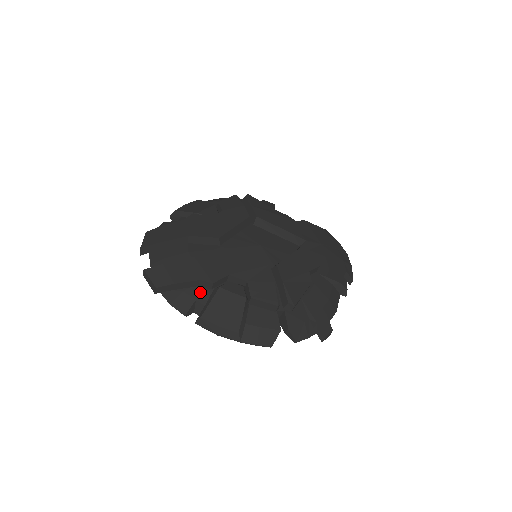
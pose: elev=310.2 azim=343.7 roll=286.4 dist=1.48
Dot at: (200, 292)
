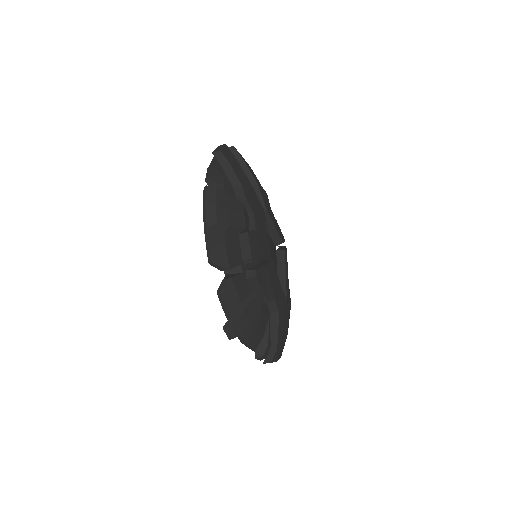
Dot at: (230, 190)
